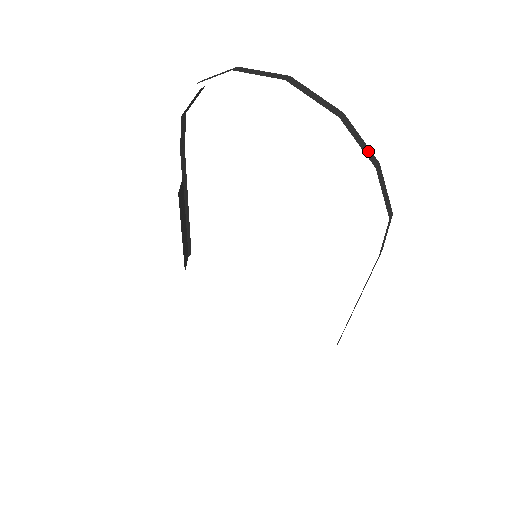
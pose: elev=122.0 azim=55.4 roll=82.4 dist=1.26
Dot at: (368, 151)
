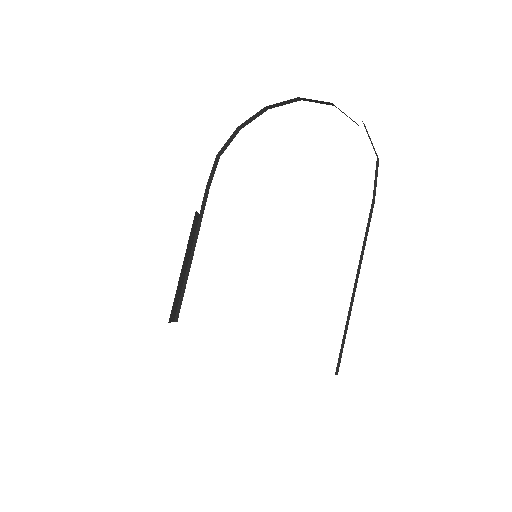
Dot at: occluded
